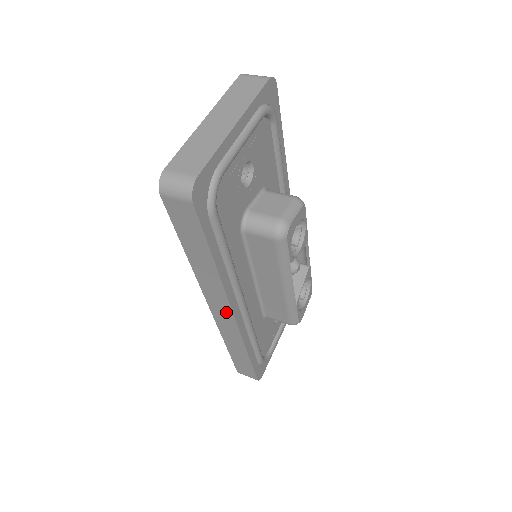
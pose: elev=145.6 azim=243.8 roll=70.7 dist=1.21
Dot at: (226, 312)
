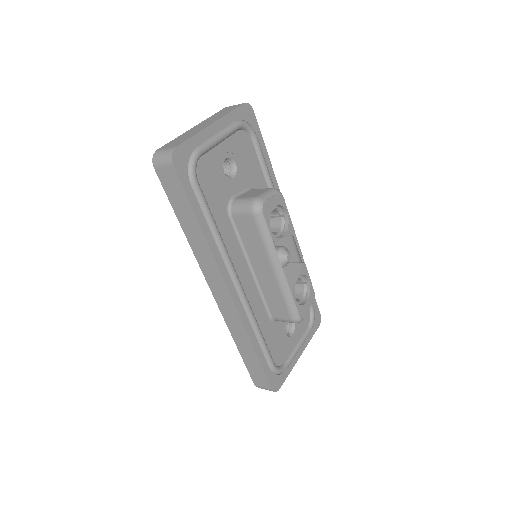
Dot at: (223, 291)
